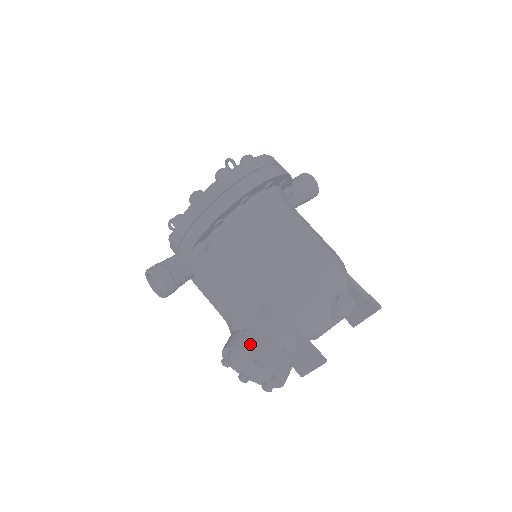
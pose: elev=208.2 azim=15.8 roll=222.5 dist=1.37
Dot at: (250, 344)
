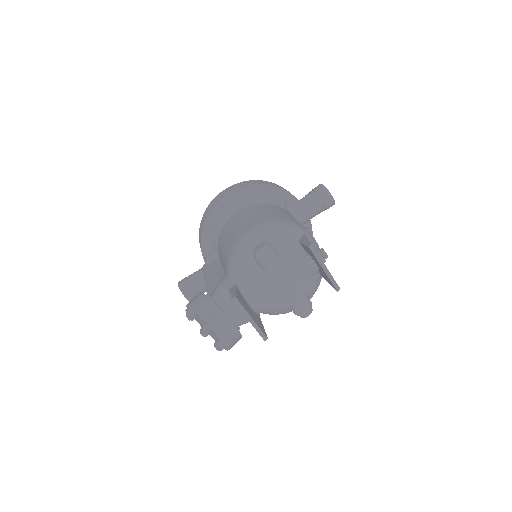
Dot at: occluded
